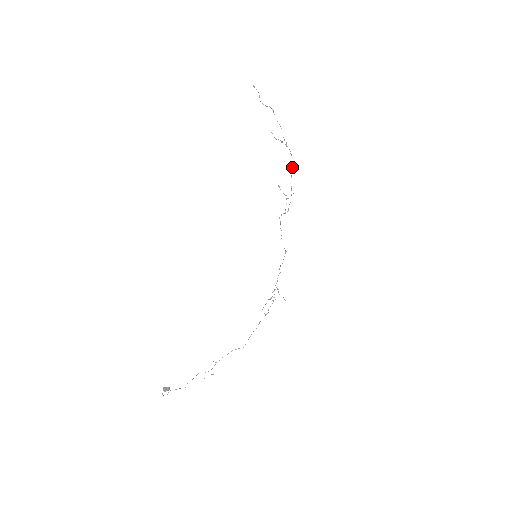
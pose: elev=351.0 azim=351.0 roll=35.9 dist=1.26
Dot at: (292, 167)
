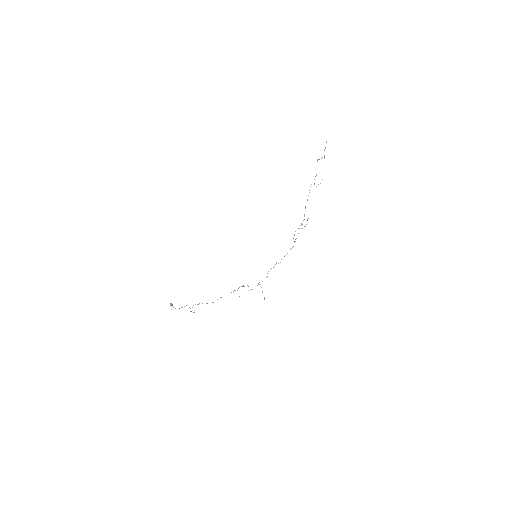
Dot at: occluded
